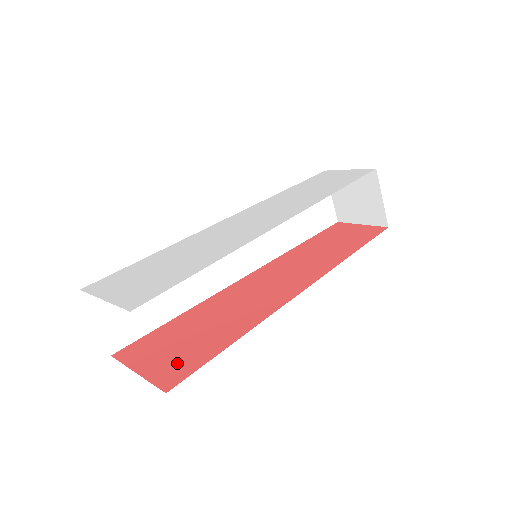
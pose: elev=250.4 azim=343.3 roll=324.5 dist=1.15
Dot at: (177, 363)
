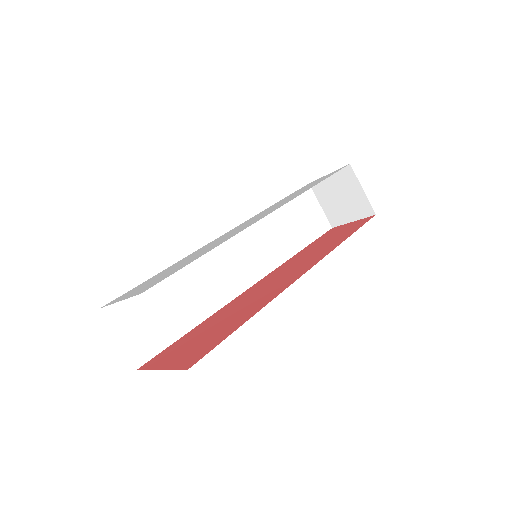
Dot at: (196, 351)
